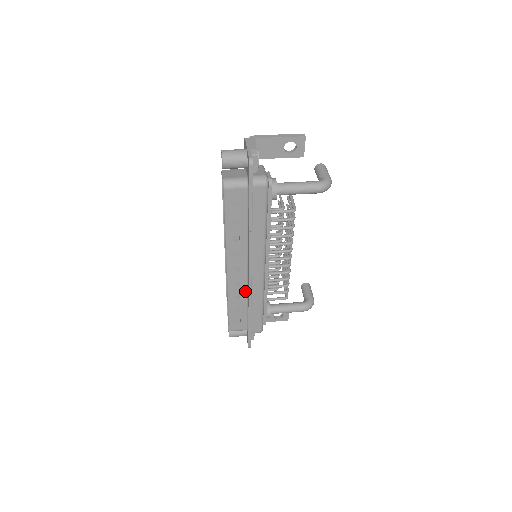
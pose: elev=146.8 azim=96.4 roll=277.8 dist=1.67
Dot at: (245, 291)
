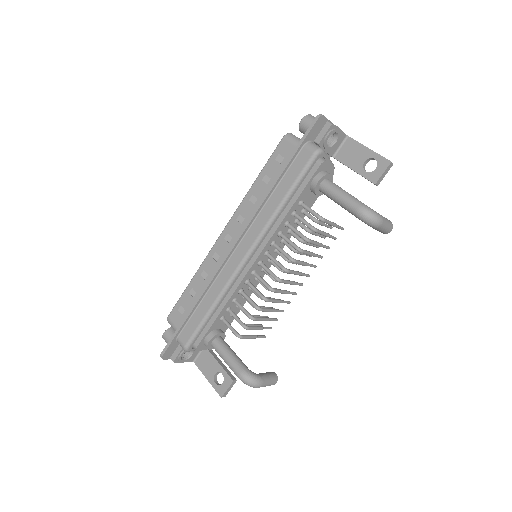
Dot at: occluded
